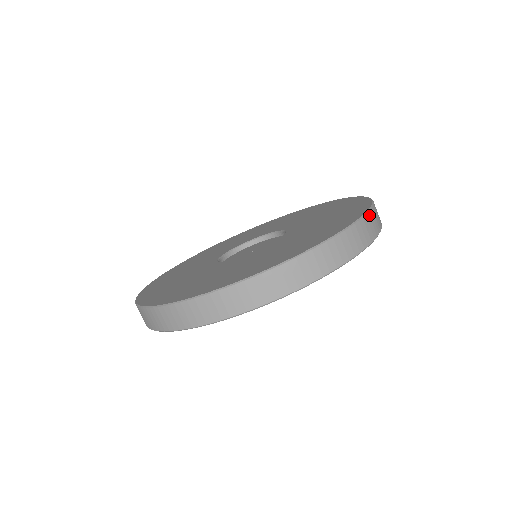
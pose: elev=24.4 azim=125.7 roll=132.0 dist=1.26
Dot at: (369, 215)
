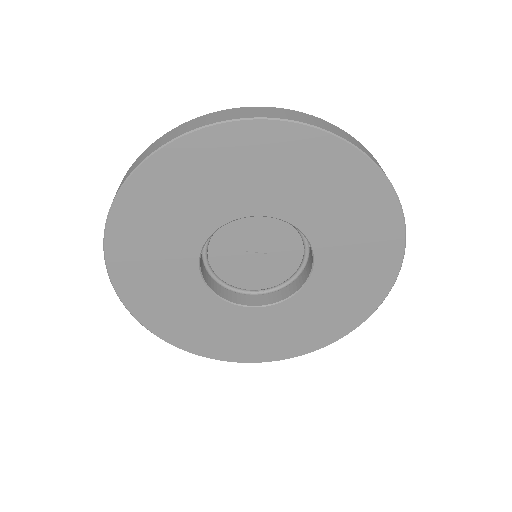
Dot at: occluded
